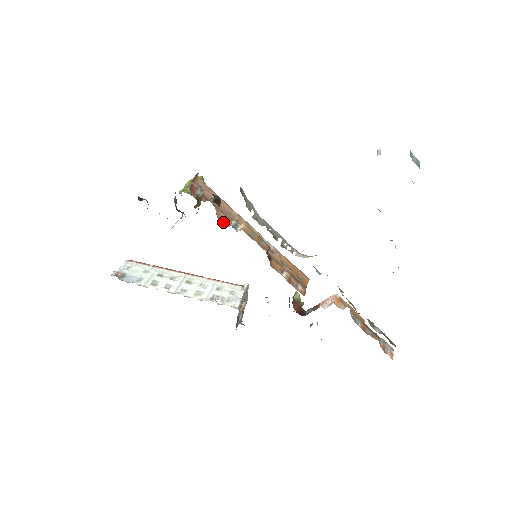
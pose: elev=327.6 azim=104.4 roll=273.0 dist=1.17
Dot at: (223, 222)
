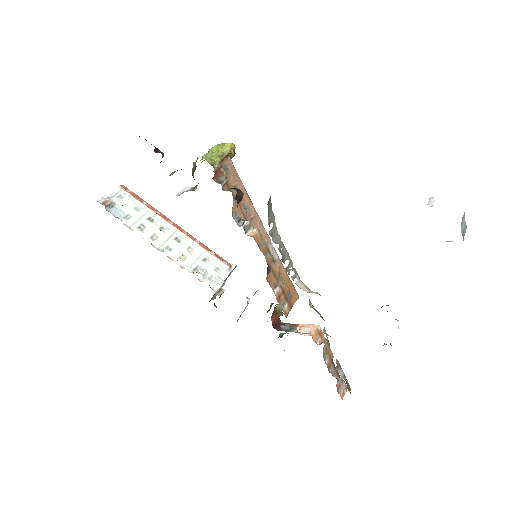
Dot at: (236, 219)
